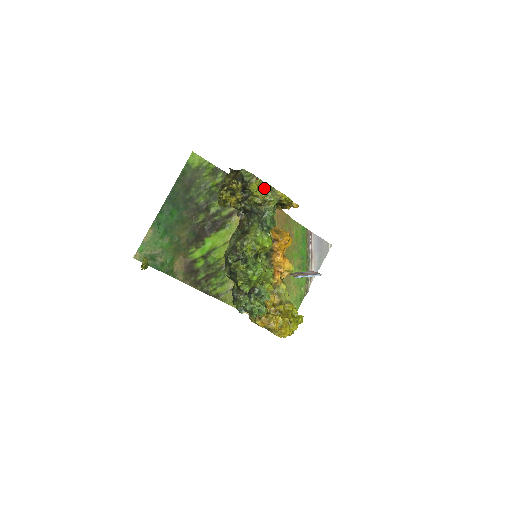
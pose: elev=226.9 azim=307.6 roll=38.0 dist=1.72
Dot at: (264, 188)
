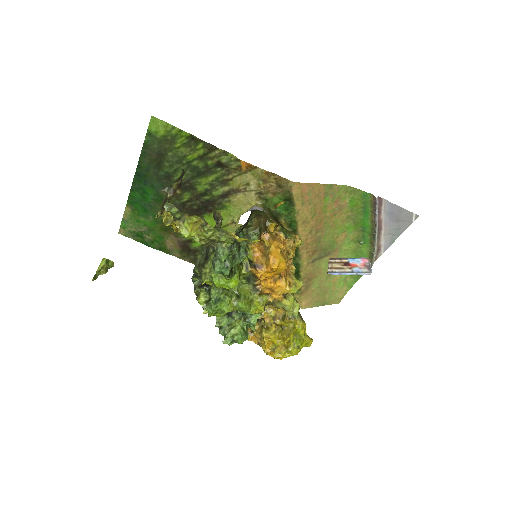
Dot at: (203, 229)
